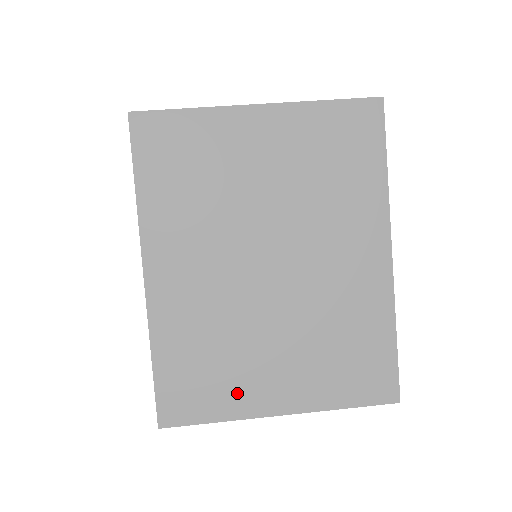
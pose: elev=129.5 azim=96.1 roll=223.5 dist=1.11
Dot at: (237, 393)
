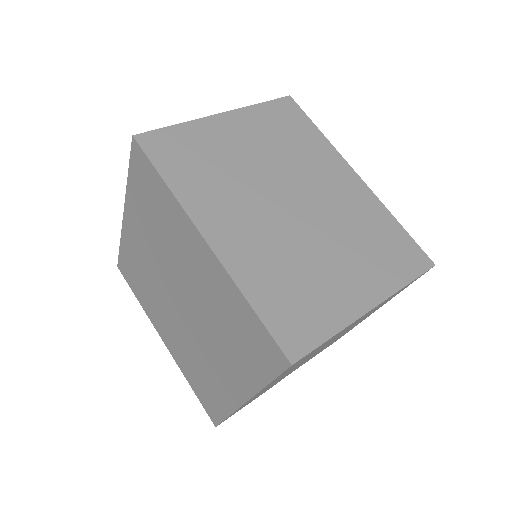
Dot at: (331, 305)
